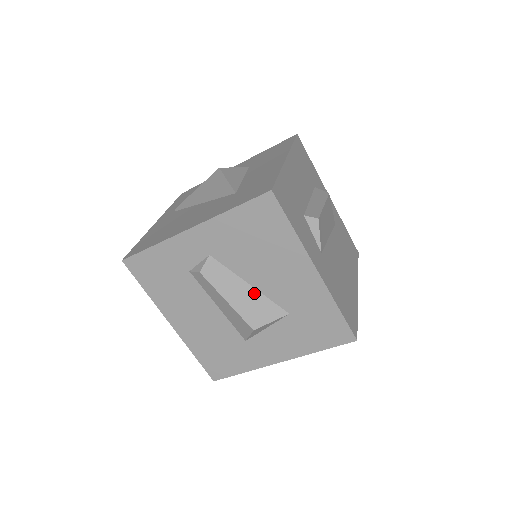
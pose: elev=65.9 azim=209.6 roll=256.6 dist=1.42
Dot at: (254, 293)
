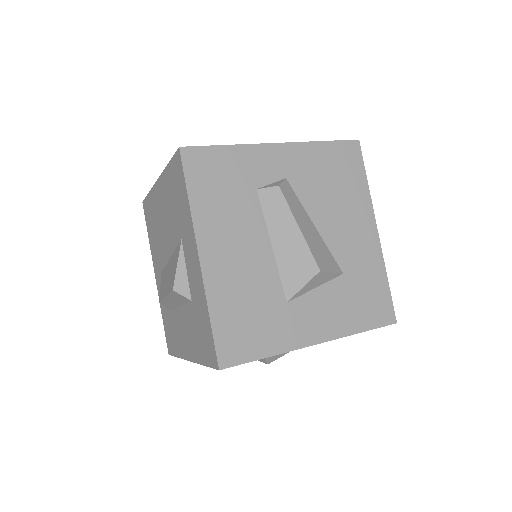
Dot at: (318, 236)
